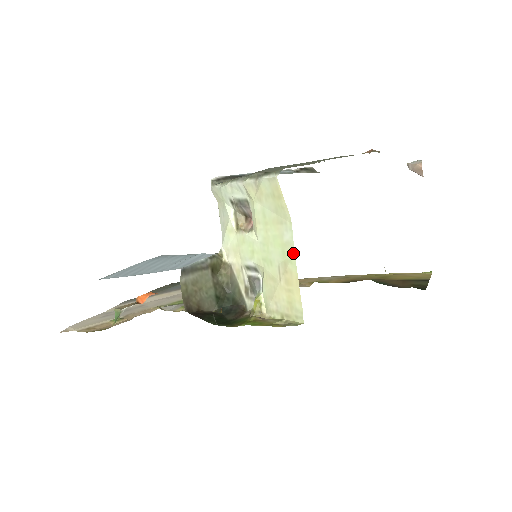
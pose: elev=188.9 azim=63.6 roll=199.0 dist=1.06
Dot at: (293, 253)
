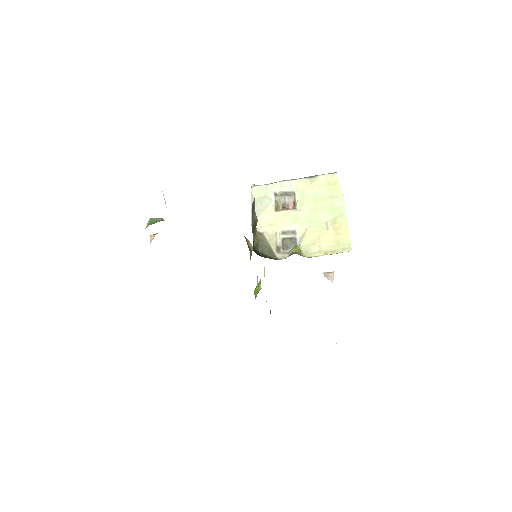
Dot at: (344, 211)
